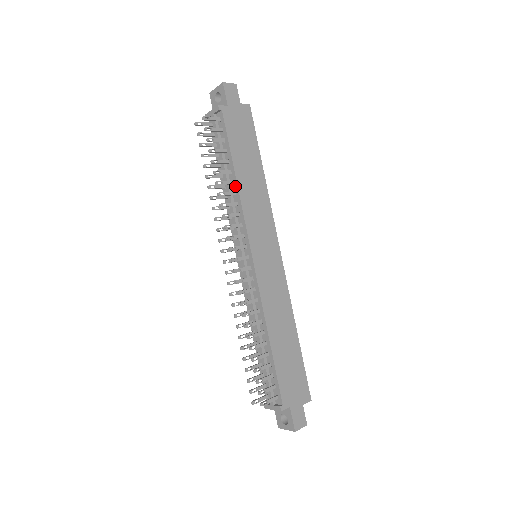
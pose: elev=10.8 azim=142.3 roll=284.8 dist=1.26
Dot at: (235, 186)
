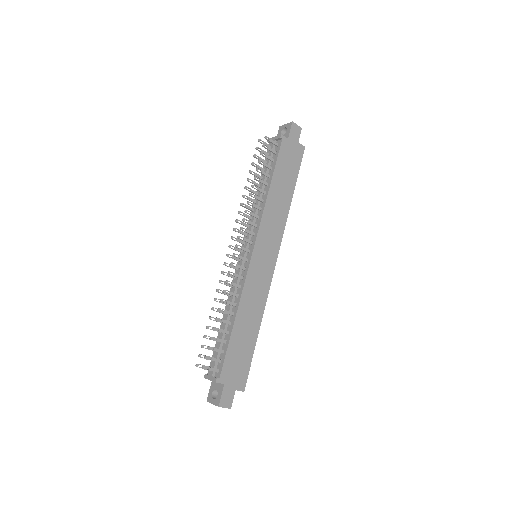
Dot at: (265, 196)
